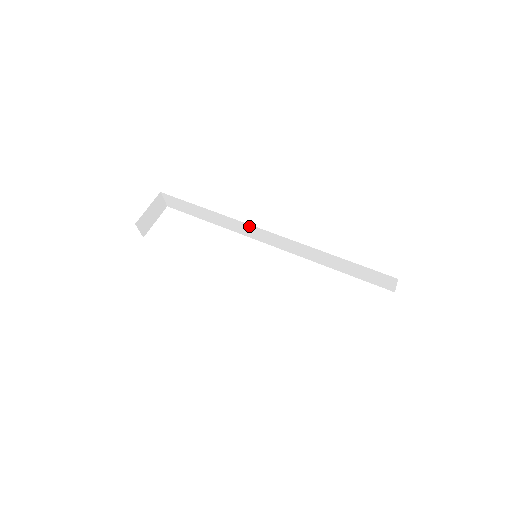
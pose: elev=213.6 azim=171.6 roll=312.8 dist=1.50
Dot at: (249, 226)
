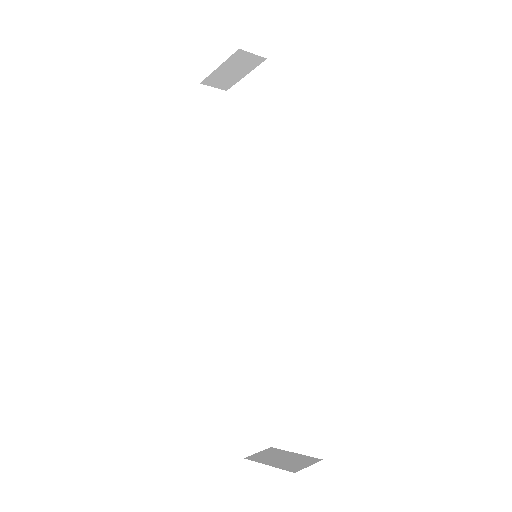
Dot at: occluded
